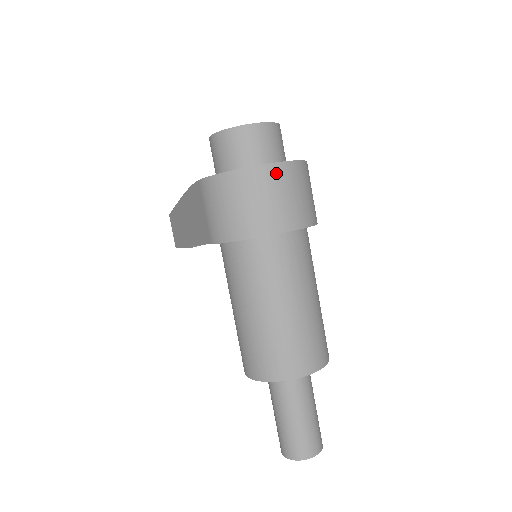
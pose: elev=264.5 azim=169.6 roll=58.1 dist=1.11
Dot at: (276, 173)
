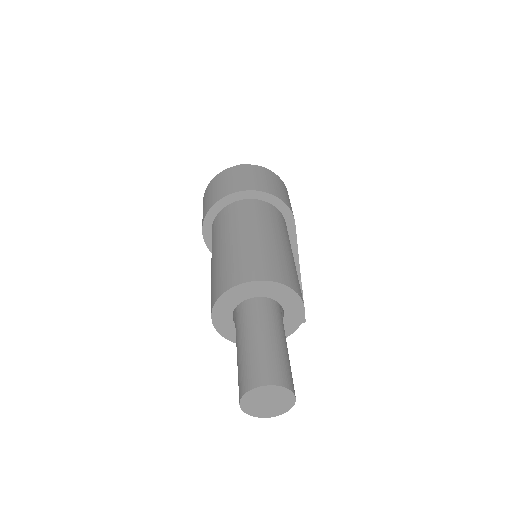
Dot at: (225, 173)
